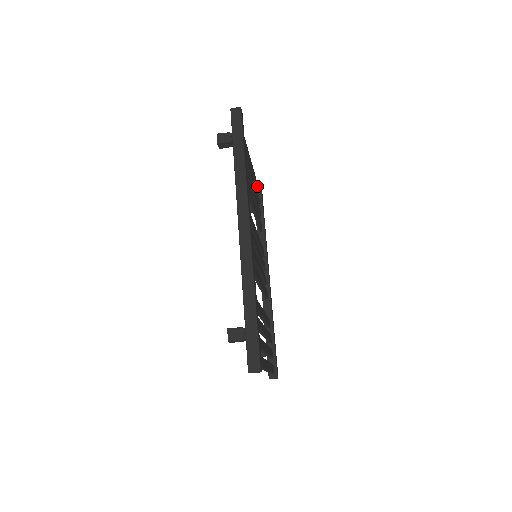
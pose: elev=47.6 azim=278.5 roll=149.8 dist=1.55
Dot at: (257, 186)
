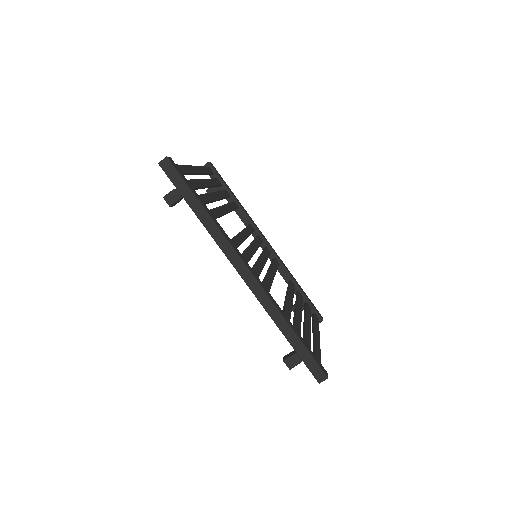
Dot at: (209, 171)
